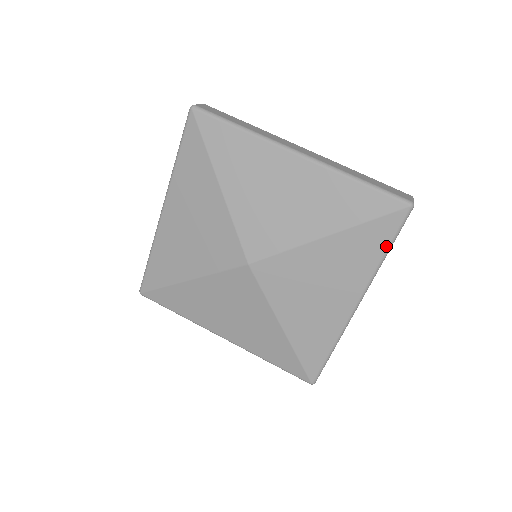
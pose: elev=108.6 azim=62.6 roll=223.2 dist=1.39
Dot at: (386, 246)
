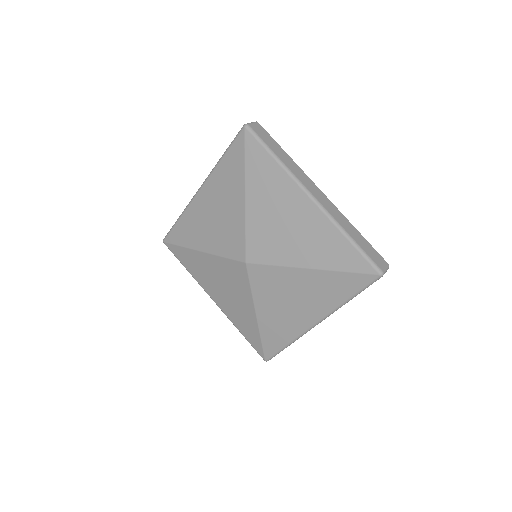
Dot at: (352, 294)
